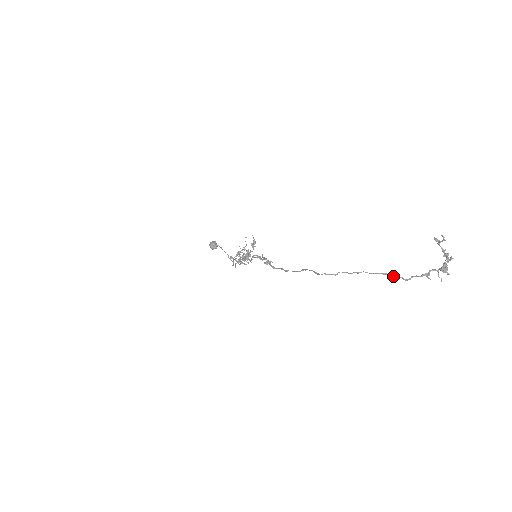
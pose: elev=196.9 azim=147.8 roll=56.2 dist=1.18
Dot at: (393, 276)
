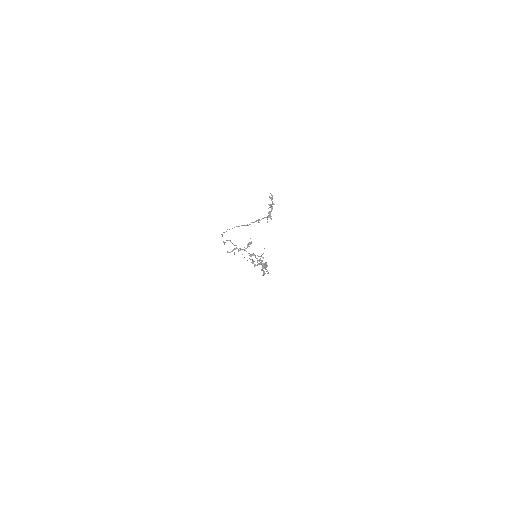
Dot at: (246, 225)
